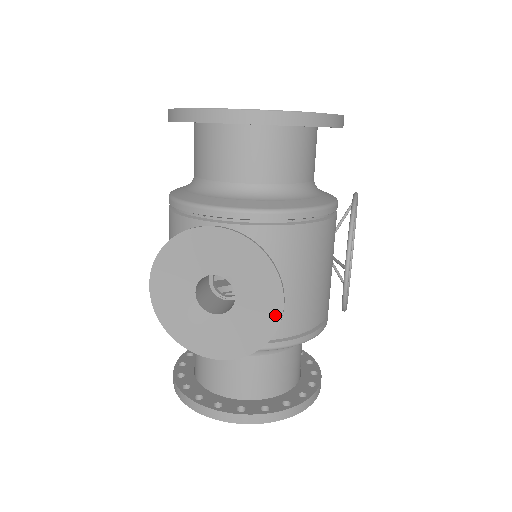
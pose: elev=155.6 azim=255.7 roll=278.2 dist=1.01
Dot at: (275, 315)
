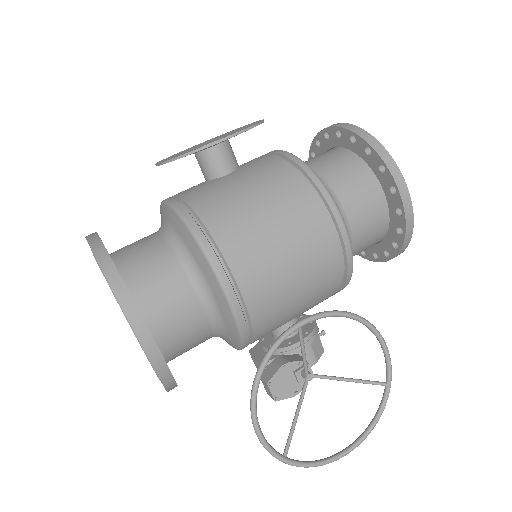
Dot at: (217, 141)
